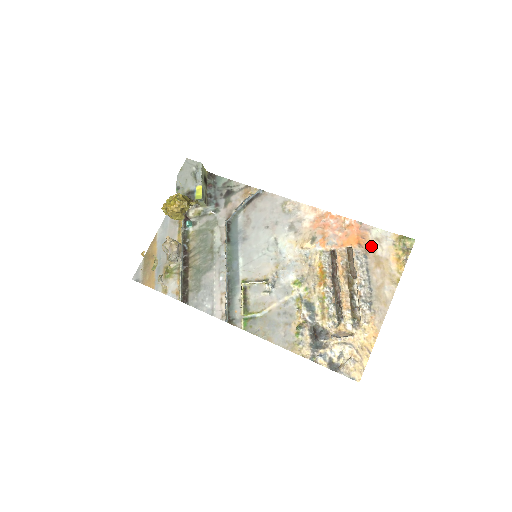
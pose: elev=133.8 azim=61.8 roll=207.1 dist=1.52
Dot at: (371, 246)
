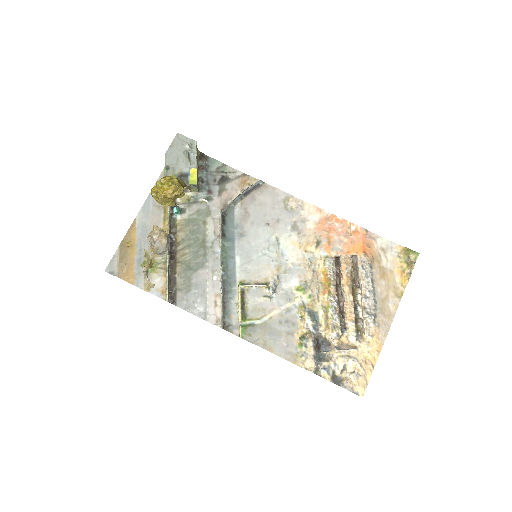
Dot at: (376, 256)
